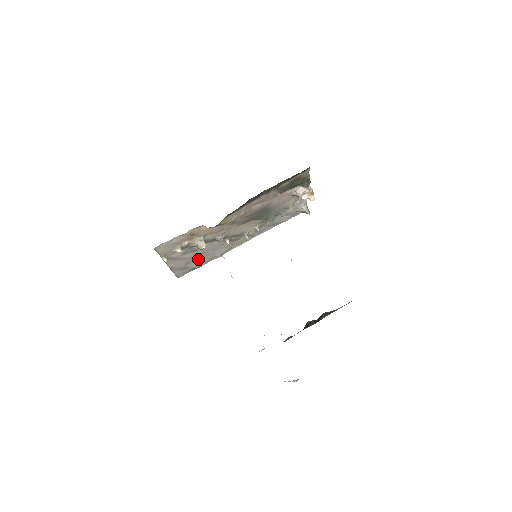
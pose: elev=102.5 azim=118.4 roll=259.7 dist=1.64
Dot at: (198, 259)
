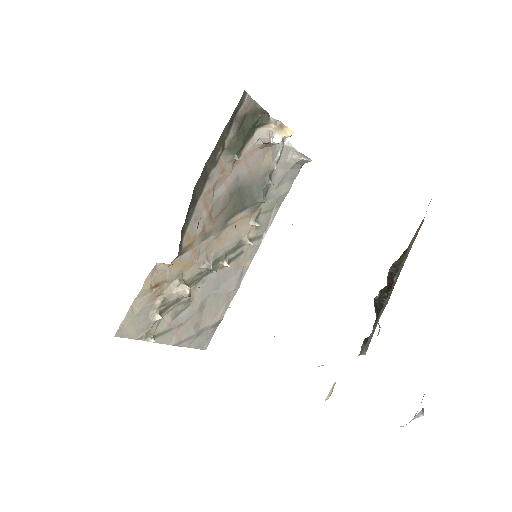
Dot at: (207, 311)
